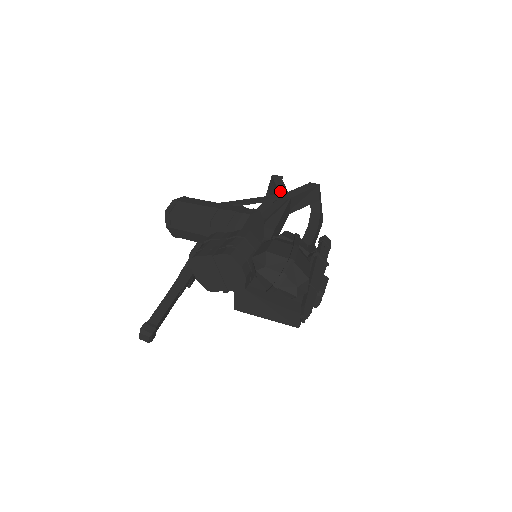
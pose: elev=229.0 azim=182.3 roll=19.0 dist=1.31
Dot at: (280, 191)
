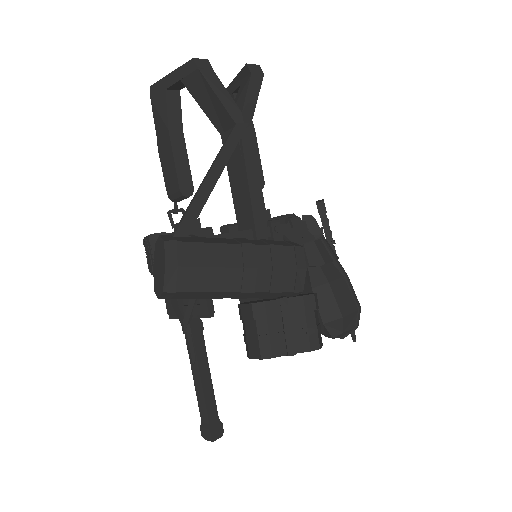
Dot at: (232, 114)
